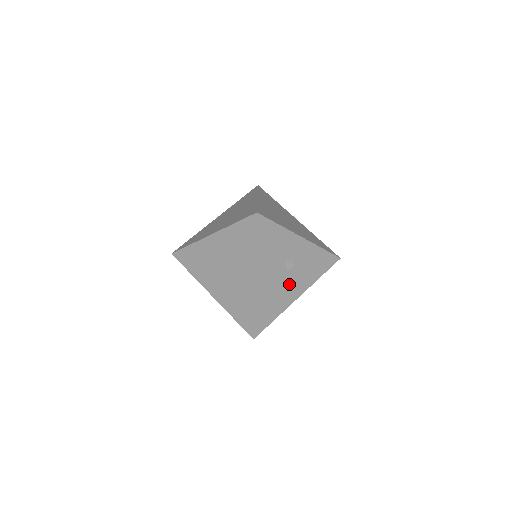
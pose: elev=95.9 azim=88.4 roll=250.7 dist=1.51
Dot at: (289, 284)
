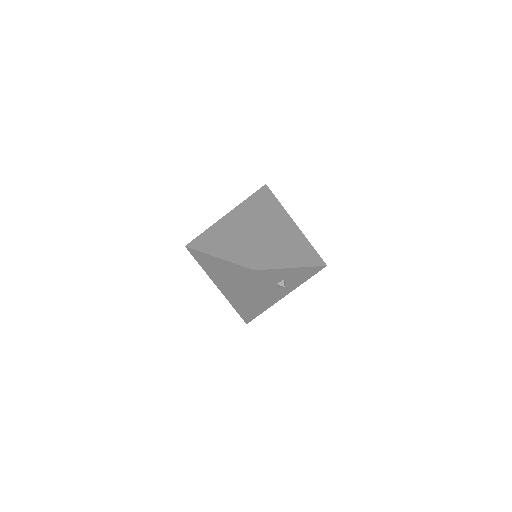
Dot at: (279, 292)
